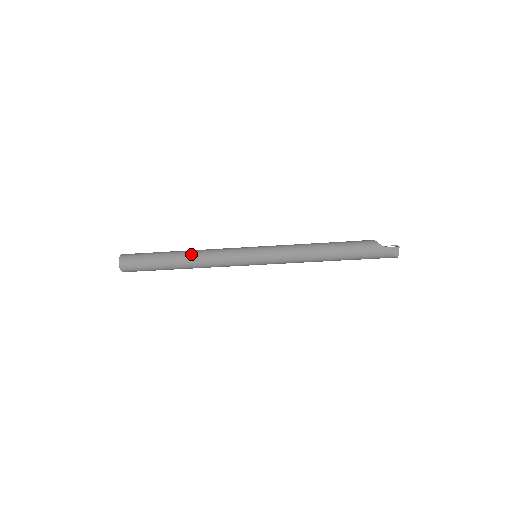
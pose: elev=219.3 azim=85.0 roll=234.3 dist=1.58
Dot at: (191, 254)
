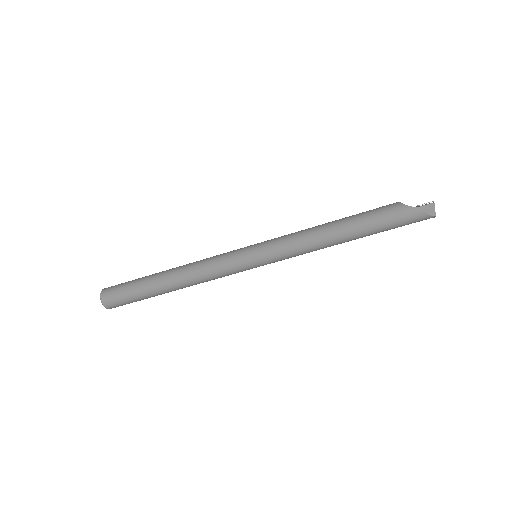
Dot at: (178, 271)
